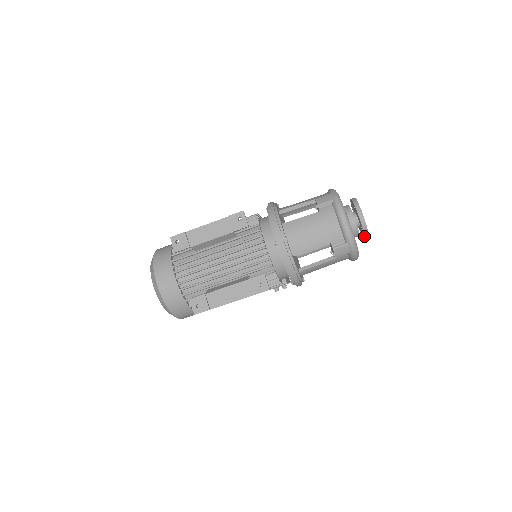
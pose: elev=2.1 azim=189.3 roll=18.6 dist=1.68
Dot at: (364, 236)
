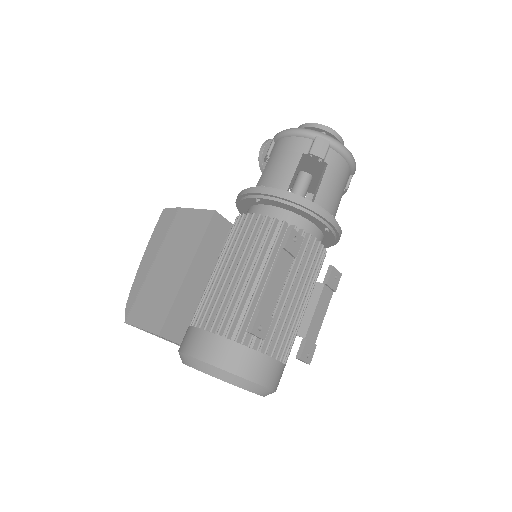
Dot at: occluded
